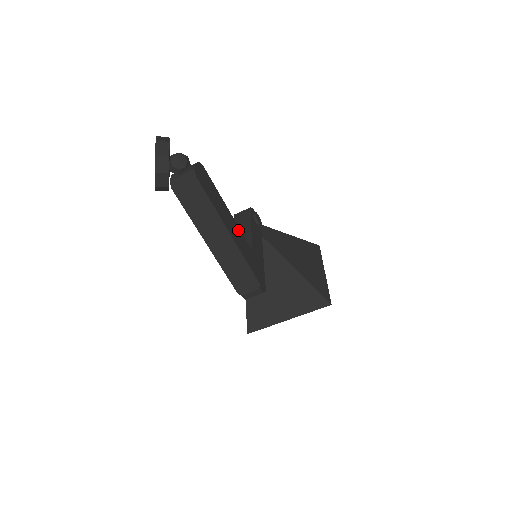
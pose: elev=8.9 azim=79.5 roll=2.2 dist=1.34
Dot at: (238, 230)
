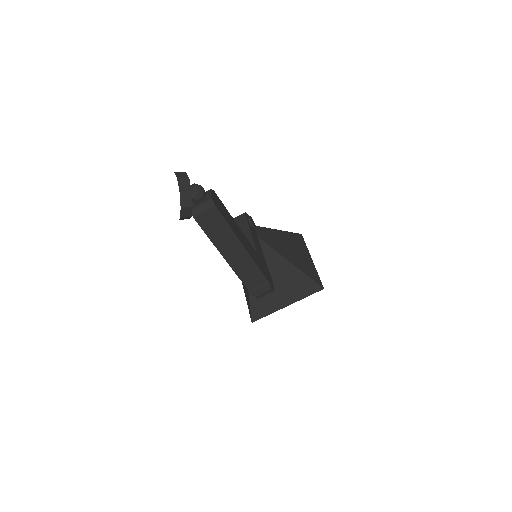
Dot at: (247, 241)
